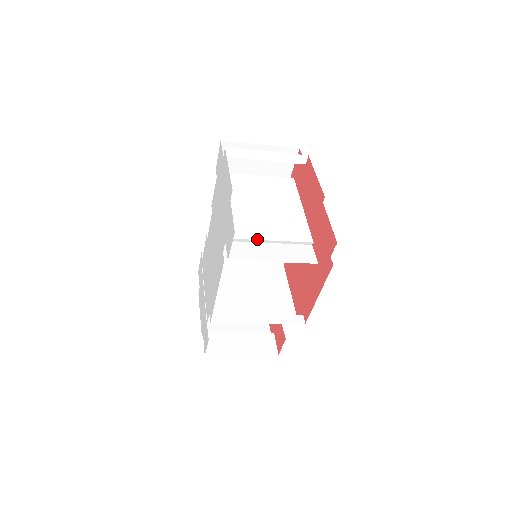
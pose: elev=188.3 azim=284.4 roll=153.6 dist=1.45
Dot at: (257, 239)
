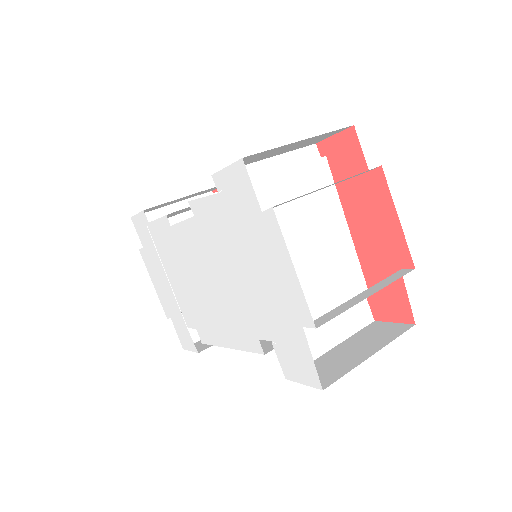
Dot at: occluded
